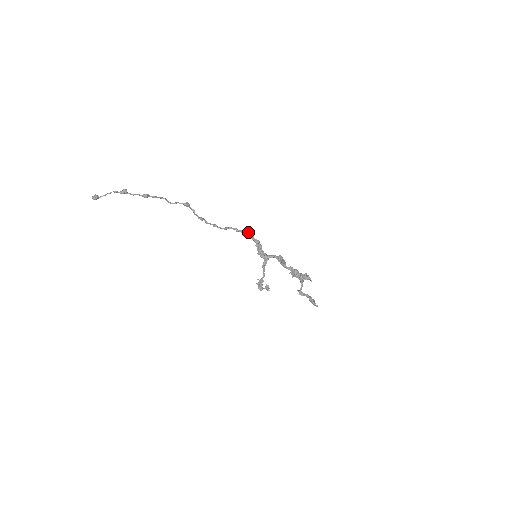
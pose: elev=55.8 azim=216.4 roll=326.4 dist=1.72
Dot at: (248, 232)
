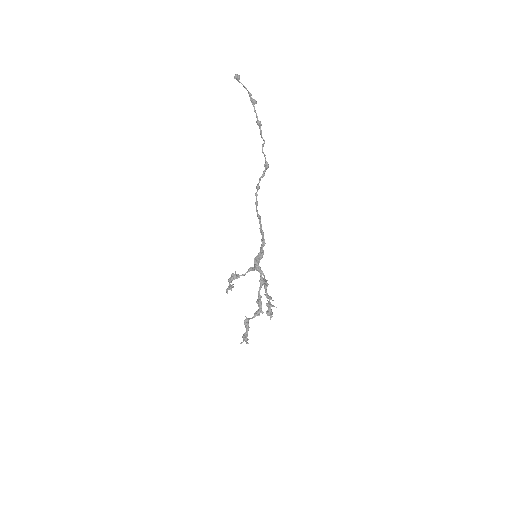
Dot at: occluded
